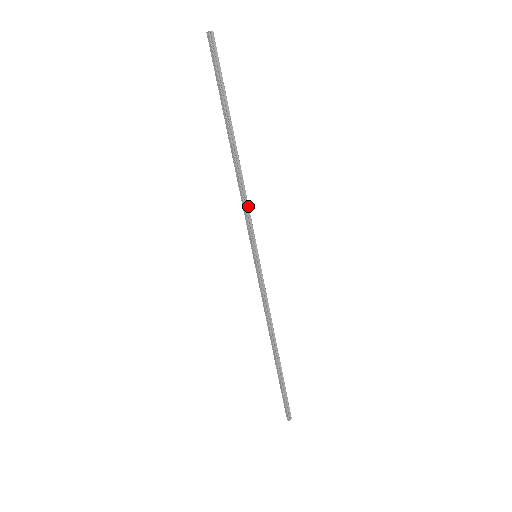
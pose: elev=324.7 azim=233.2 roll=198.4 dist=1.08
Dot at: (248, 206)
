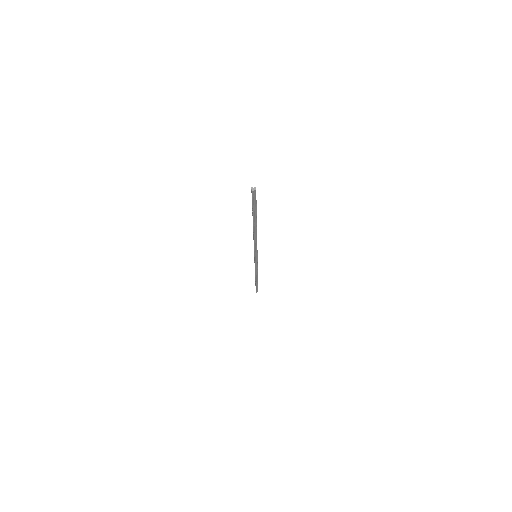
Dot at: occluded
